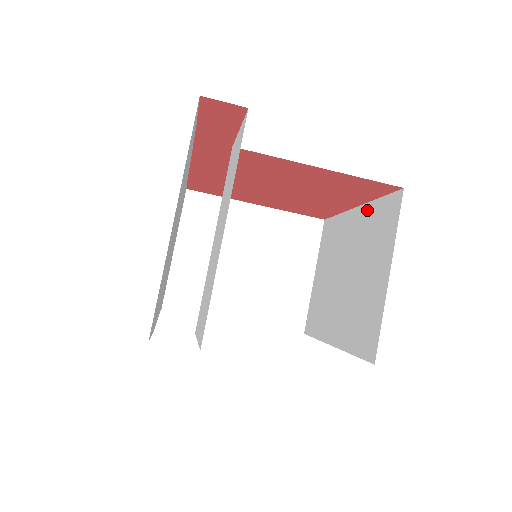
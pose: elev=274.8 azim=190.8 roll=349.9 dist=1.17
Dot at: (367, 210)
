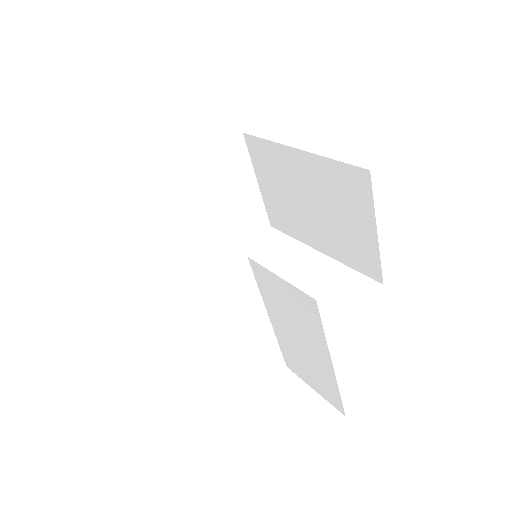
Dot at: (319, 162)
